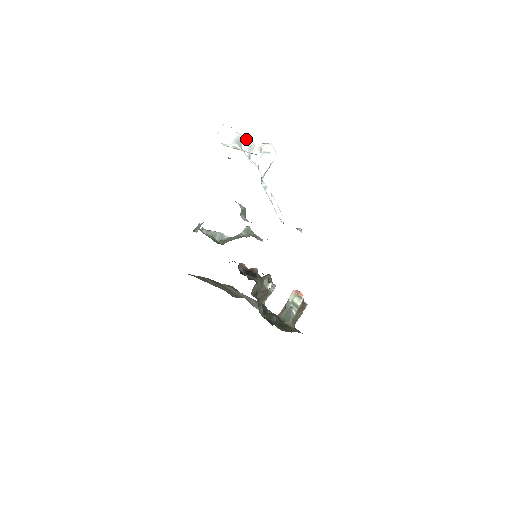
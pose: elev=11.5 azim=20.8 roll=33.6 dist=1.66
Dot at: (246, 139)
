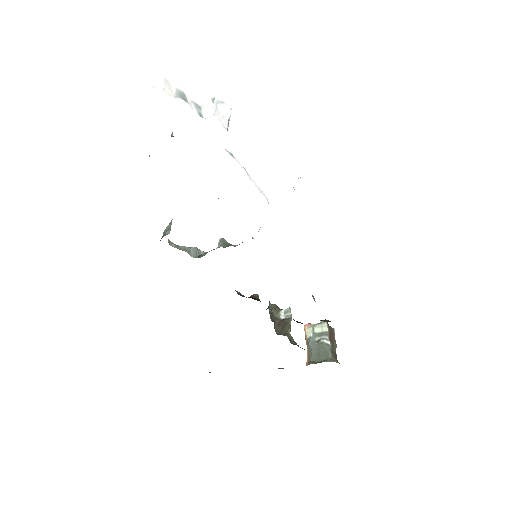
Dot at: (188, 98)
